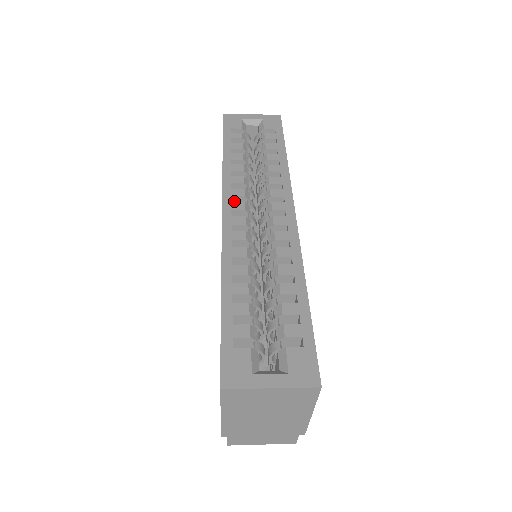
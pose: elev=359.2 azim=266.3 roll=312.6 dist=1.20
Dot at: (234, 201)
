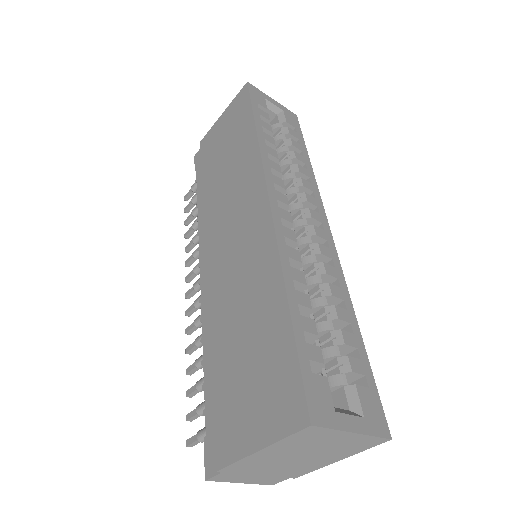
Dot at: occluded
